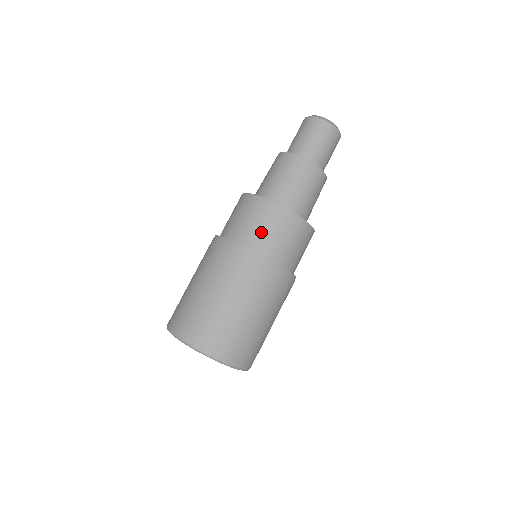
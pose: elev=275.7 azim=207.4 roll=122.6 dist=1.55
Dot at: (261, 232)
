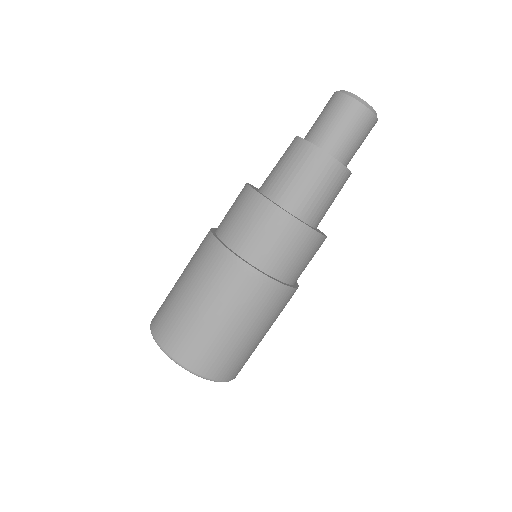
Dot at: (255, 238)
